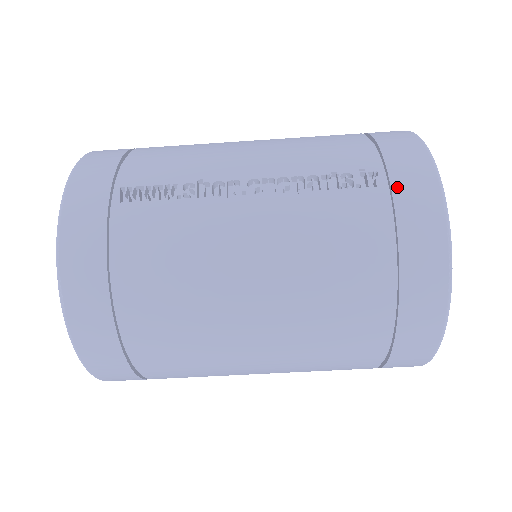
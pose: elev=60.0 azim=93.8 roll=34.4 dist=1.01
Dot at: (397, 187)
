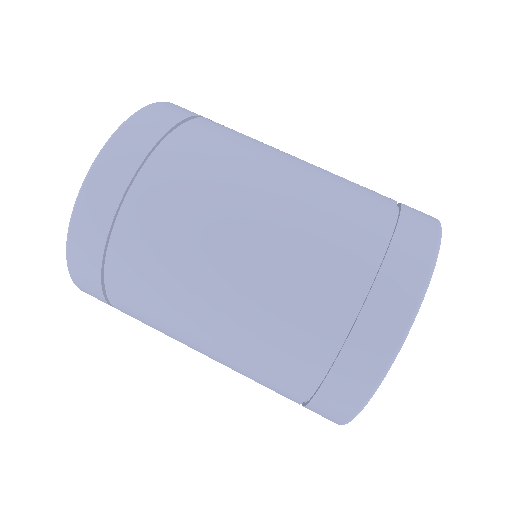
Dot at: (406, 205)
